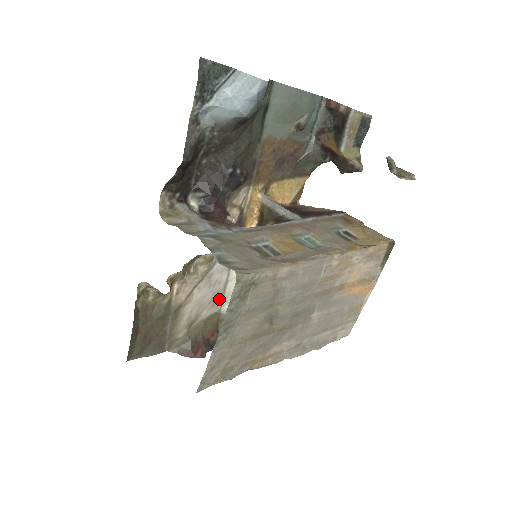
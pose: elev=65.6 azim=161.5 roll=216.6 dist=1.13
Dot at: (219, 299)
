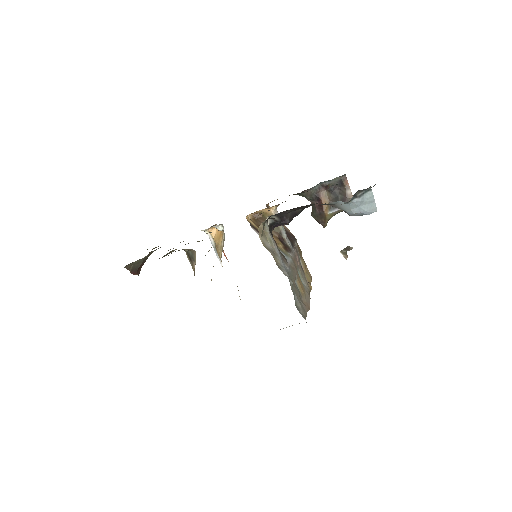
Dot at: occluded
